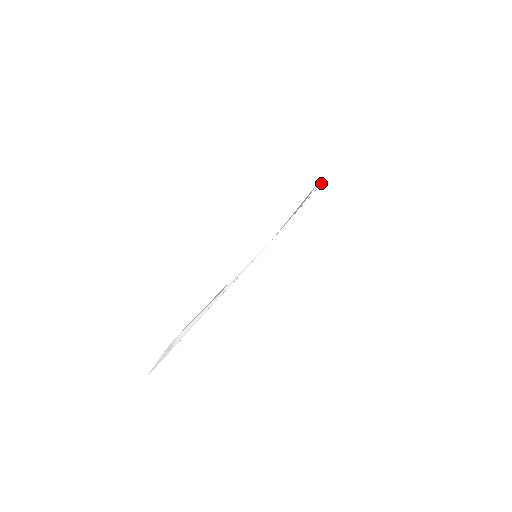
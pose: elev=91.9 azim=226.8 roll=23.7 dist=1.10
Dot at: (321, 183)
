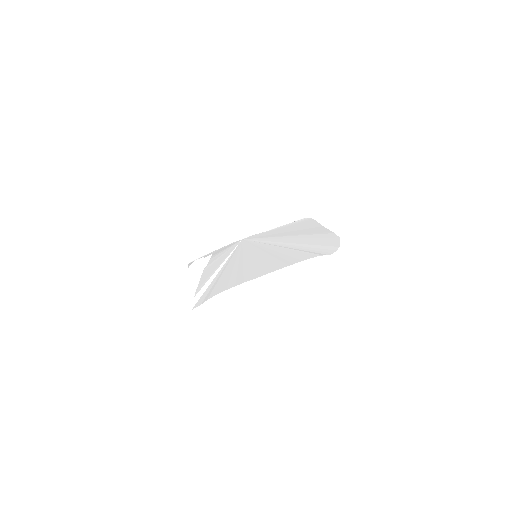
Dot at: (303, 219)
